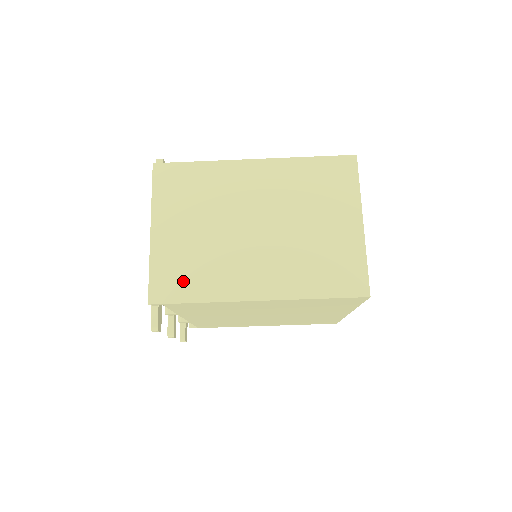
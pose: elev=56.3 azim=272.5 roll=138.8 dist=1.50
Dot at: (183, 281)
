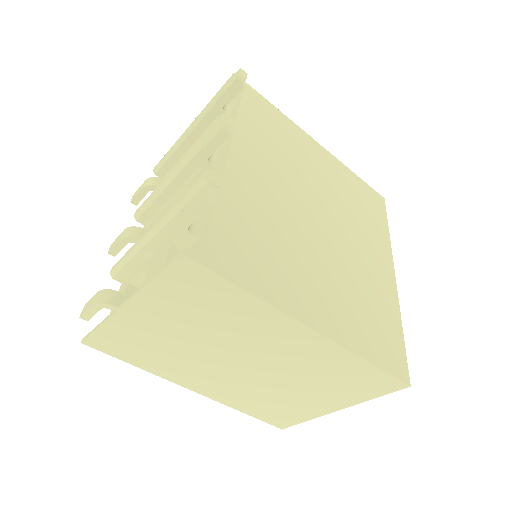
Dot at: (132, 351)
